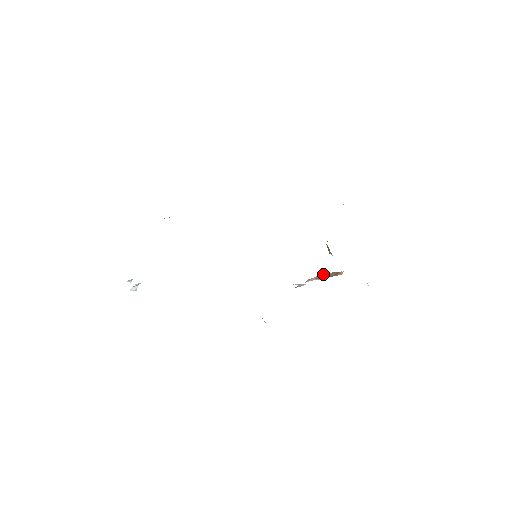
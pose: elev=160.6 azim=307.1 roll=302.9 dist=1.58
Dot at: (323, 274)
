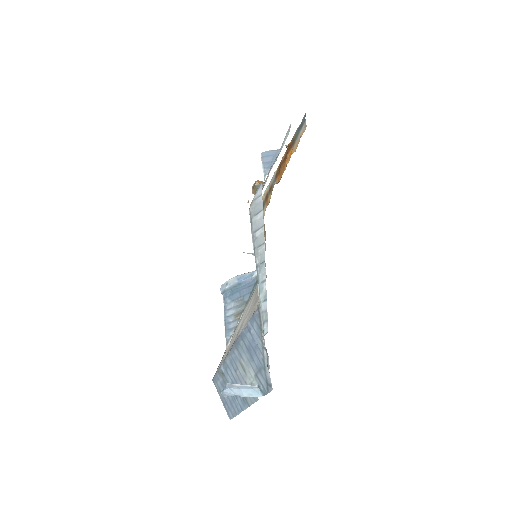
Dot at: occluded
